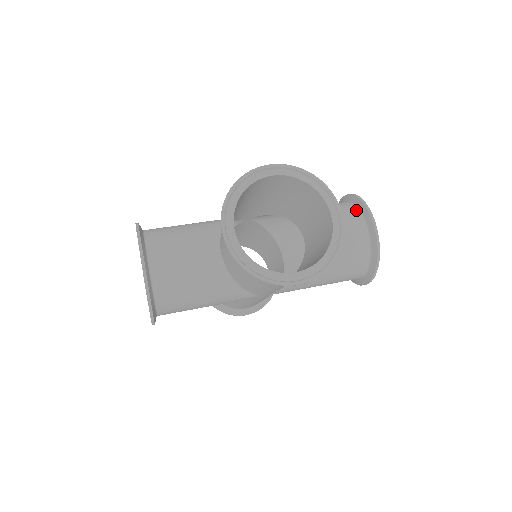
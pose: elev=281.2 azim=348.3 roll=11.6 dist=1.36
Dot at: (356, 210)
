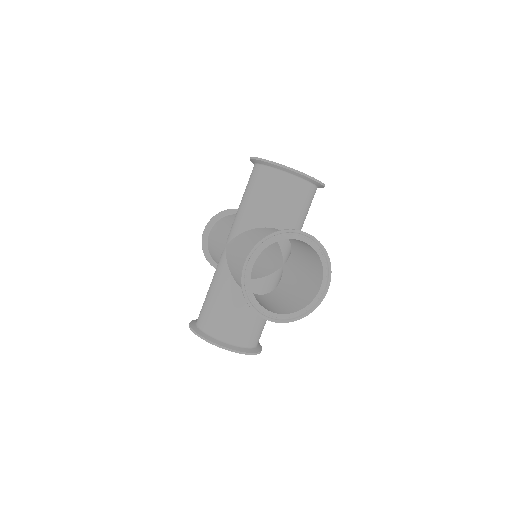
Dot at: (278, 173)
